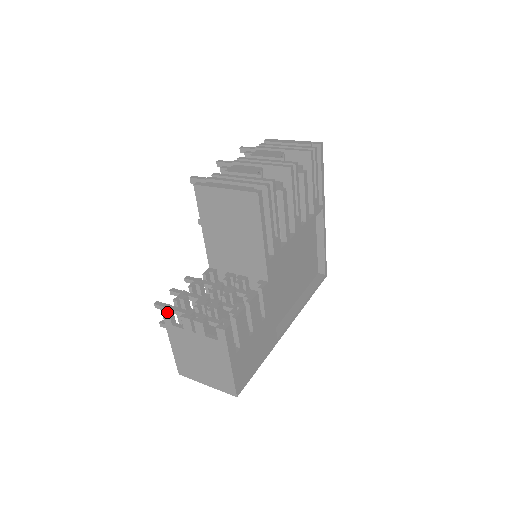
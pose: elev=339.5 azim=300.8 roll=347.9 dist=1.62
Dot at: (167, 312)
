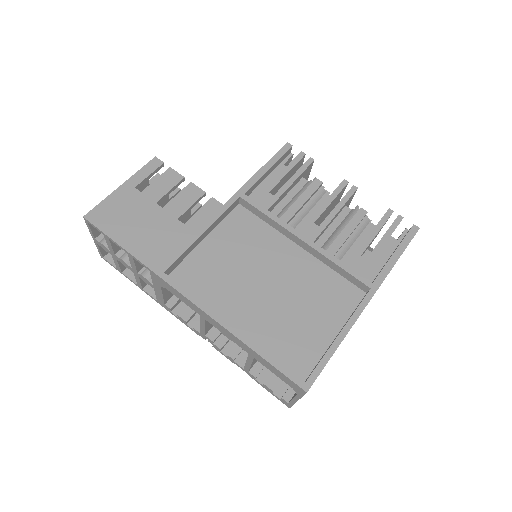
Dot at: occluded
